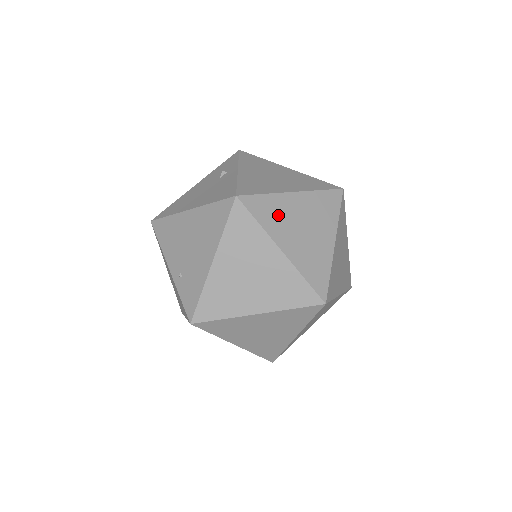
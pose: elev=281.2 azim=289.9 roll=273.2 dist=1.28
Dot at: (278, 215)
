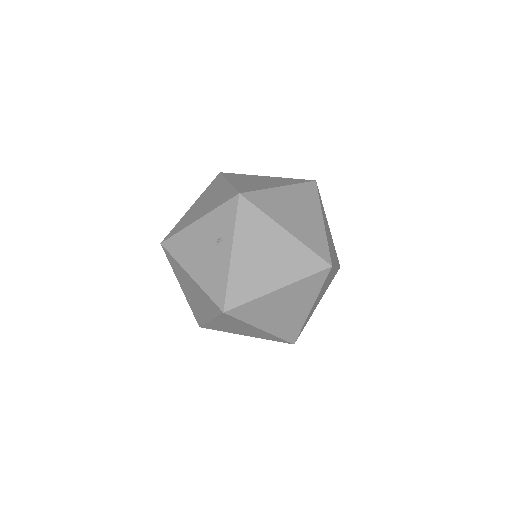
Dot at: (261, 310)
